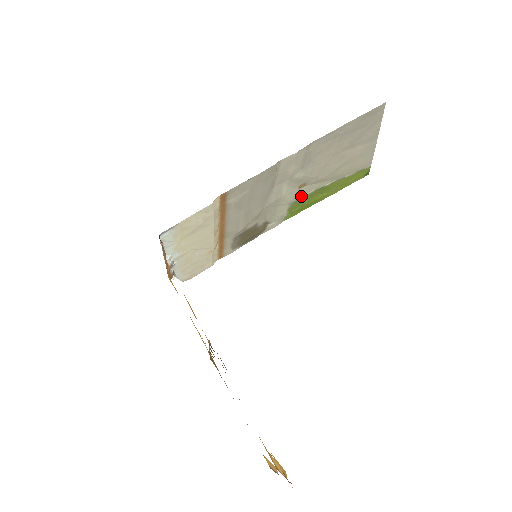
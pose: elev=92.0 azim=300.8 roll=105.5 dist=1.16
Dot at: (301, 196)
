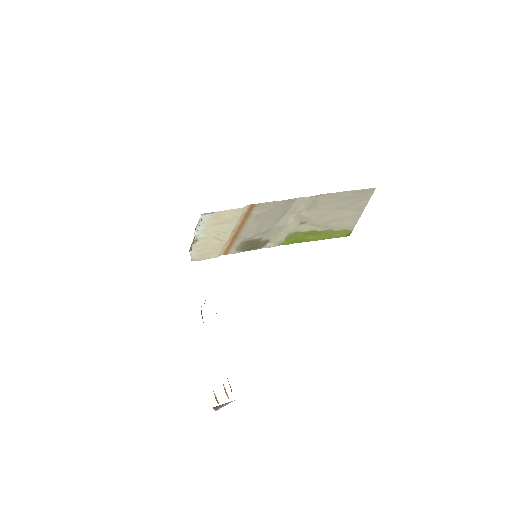
Dot at: (299, 231)
